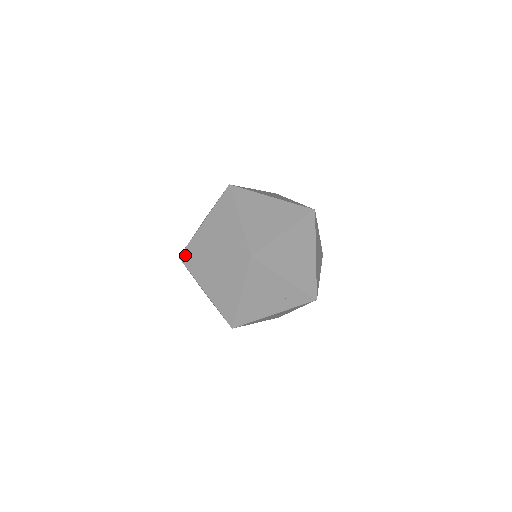
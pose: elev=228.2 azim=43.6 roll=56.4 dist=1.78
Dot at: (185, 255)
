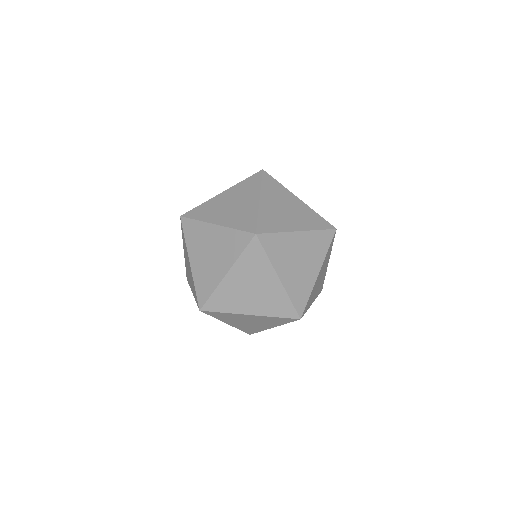
Dot at: (209, 309)
